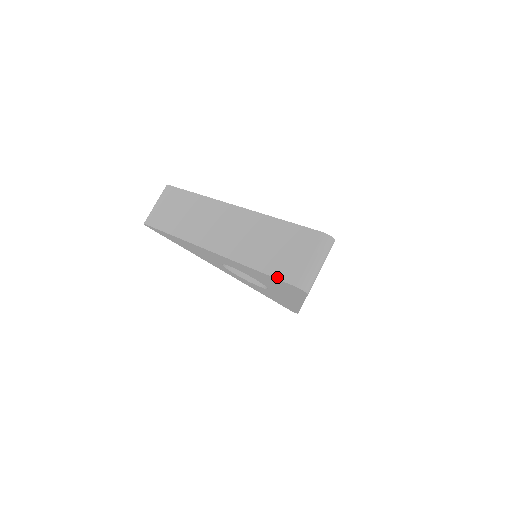
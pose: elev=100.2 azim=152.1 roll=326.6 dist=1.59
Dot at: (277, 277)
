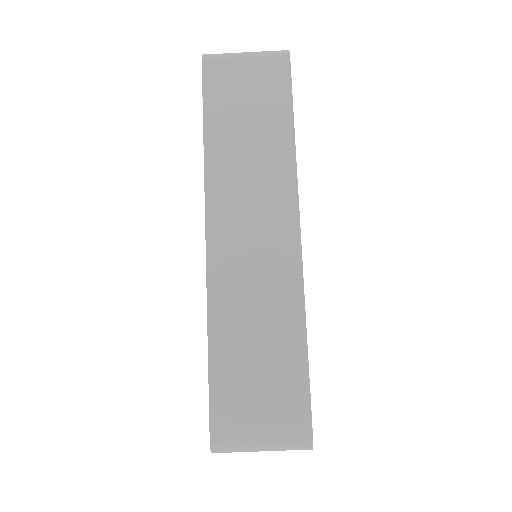
Dot at: (212, 399)
